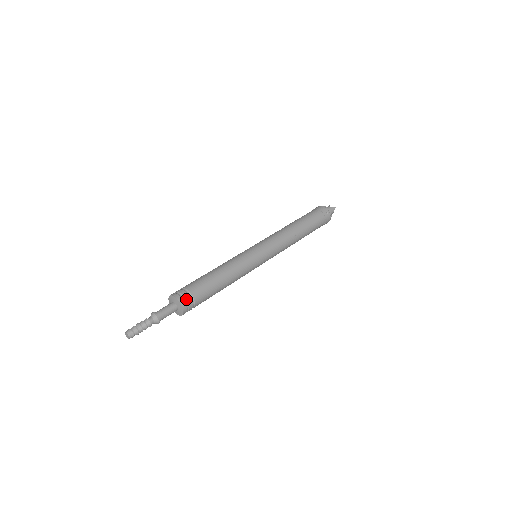
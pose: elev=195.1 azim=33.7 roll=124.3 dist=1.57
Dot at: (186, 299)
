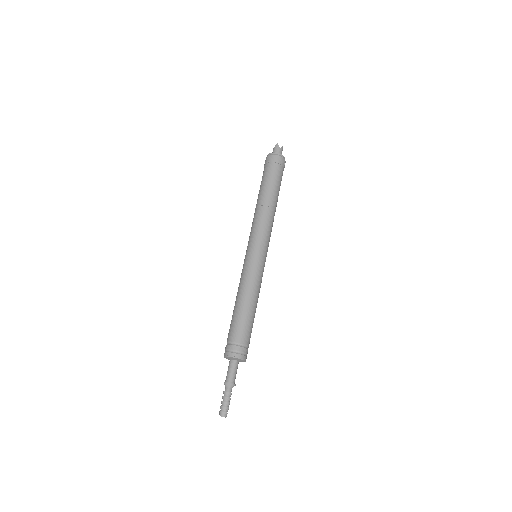
Dot at: (246, 353)
